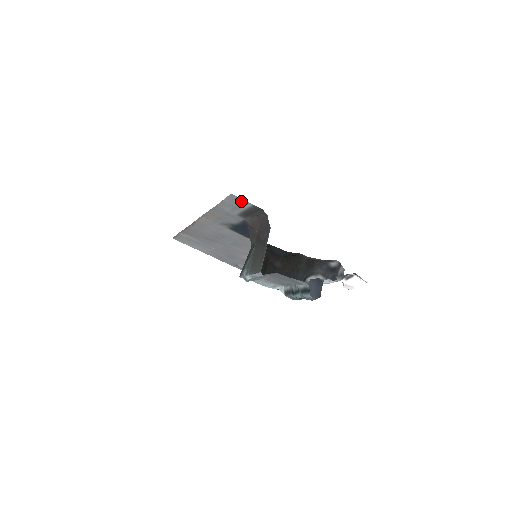
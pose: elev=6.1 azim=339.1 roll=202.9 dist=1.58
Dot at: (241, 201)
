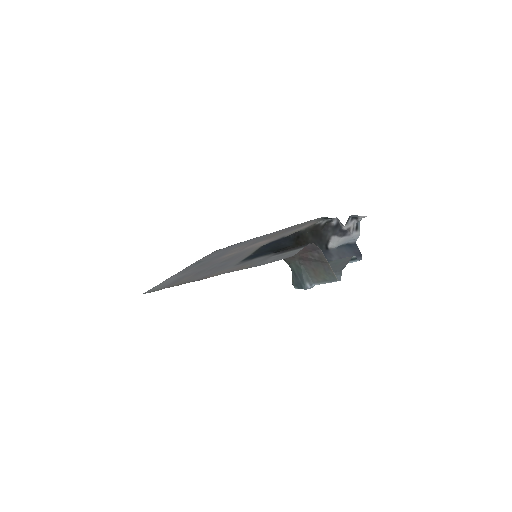
Dot at: (295, 252)
